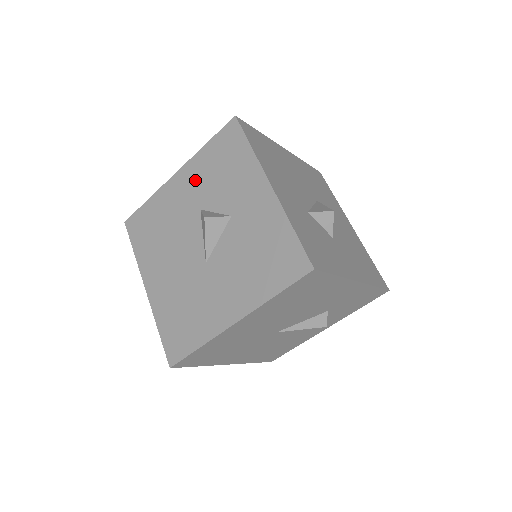
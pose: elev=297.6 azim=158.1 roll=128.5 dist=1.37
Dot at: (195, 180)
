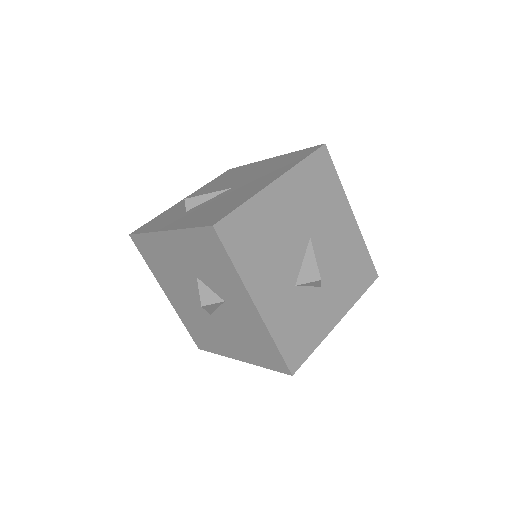
Dot at: (185, 252)
